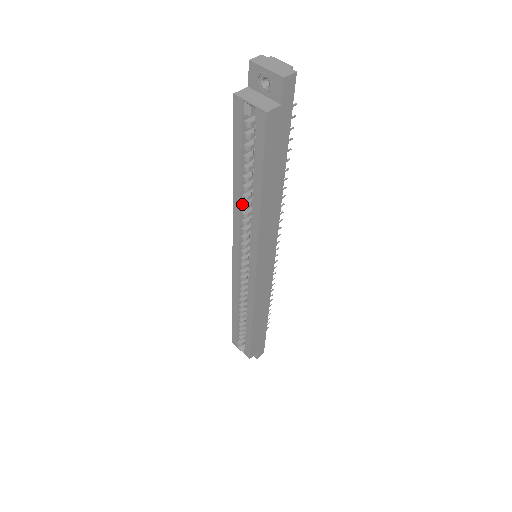
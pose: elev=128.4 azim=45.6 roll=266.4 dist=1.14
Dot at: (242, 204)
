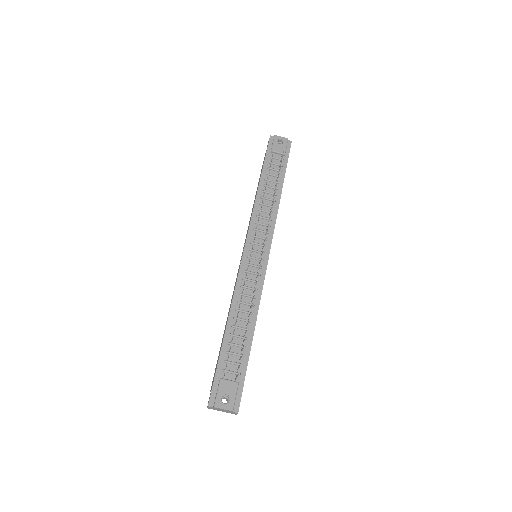
Dot at: occluded
